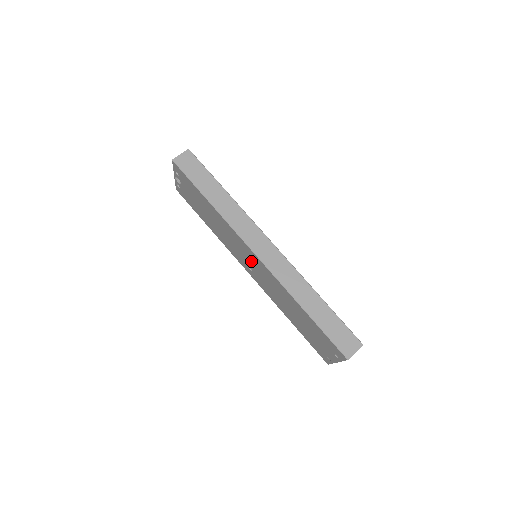
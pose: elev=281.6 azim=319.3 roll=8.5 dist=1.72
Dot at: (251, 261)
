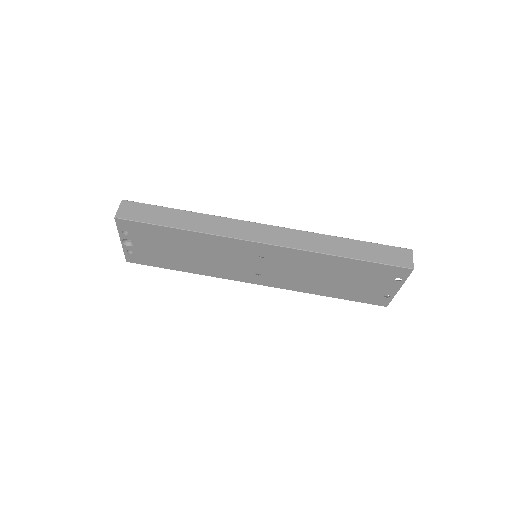
Dot at: (257, 260)
